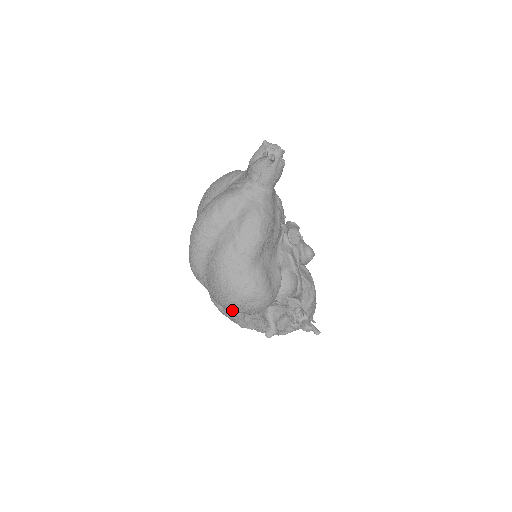
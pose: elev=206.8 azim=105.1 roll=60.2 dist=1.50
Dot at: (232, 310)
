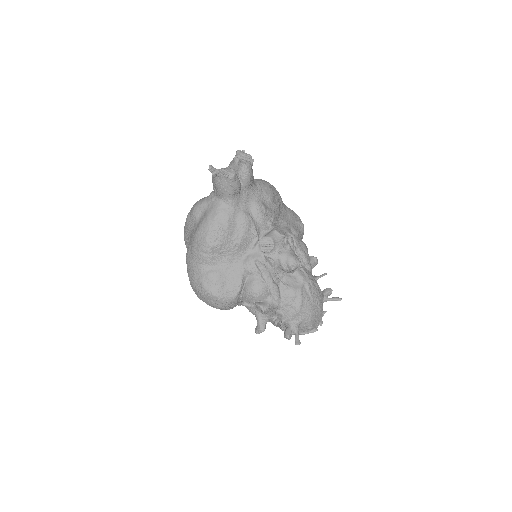
Dot at: occluded
